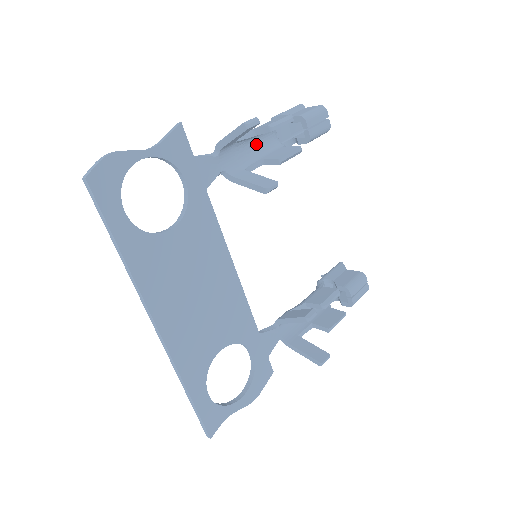
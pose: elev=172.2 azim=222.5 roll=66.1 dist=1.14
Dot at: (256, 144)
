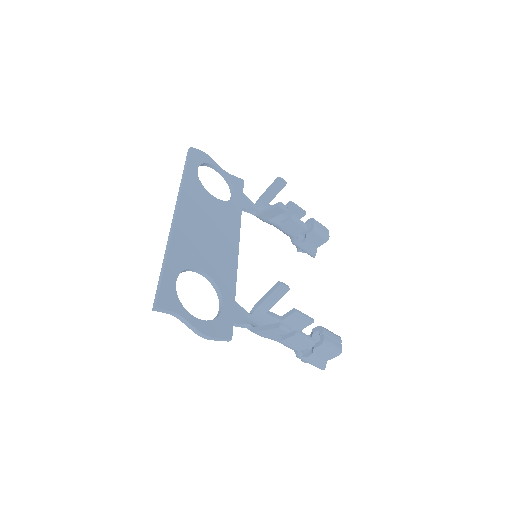
Dot at: occluded
